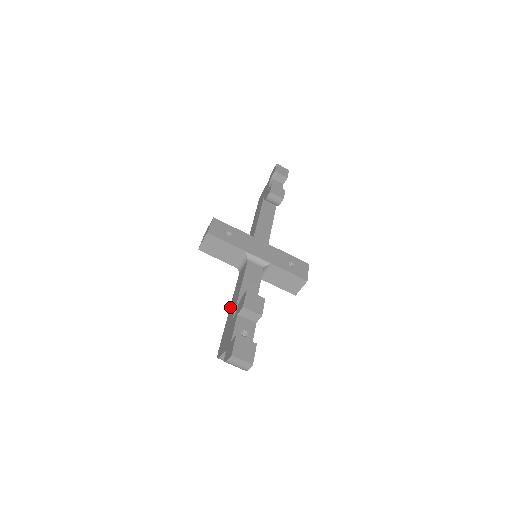
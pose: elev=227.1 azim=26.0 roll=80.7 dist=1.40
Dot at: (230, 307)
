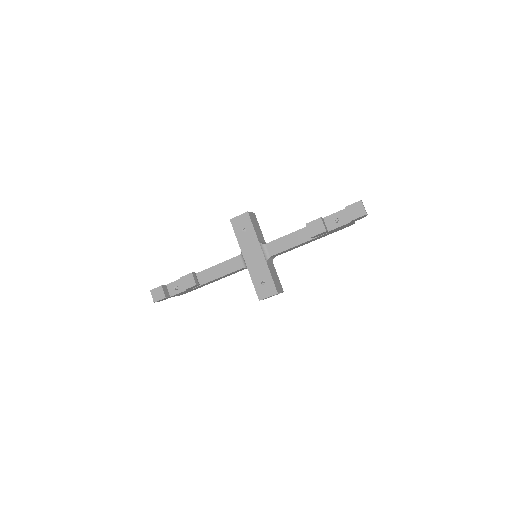
Dot at: occluded
